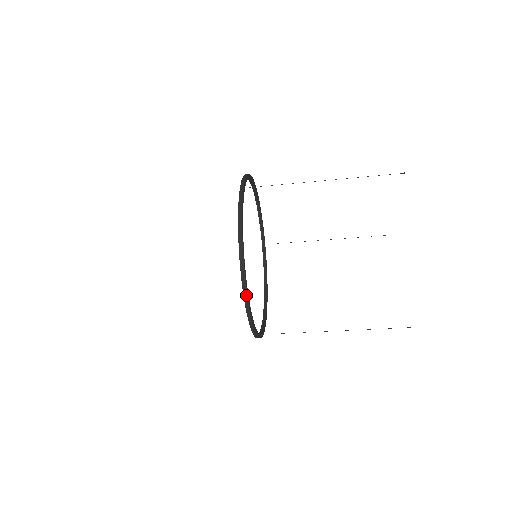
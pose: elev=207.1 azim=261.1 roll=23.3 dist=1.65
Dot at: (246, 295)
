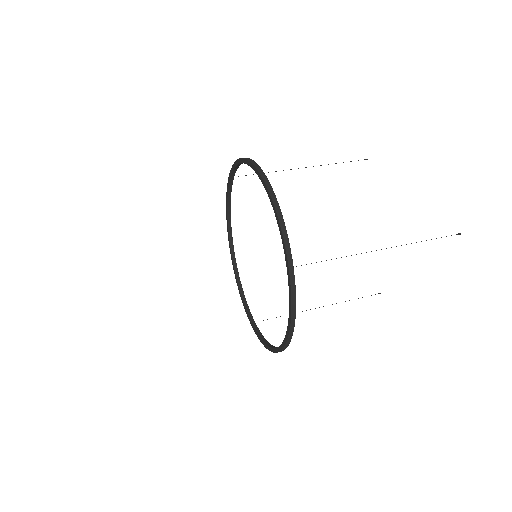
Dot at: occluded
